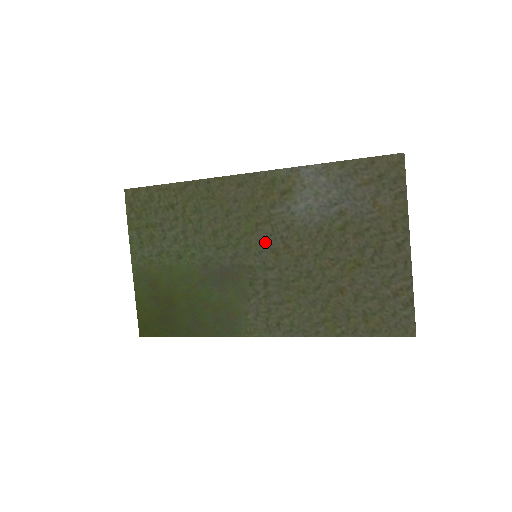
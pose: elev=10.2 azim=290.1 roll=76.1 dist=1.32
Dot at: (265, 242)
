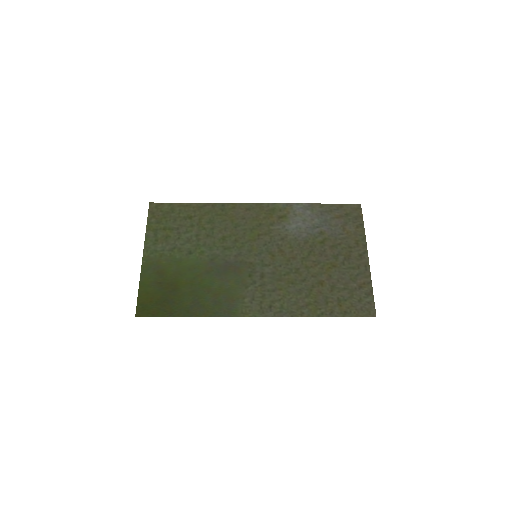
Dot at: (264, 247)
